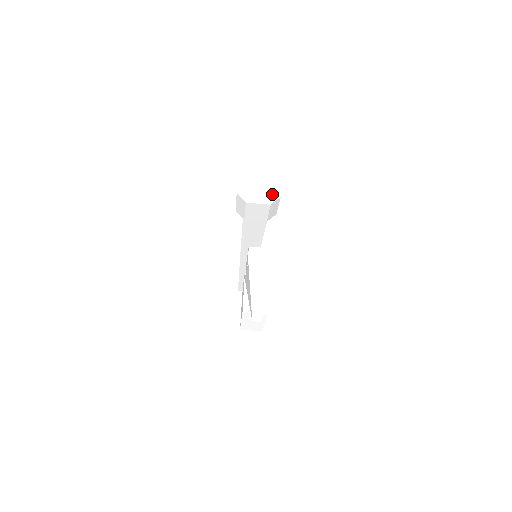
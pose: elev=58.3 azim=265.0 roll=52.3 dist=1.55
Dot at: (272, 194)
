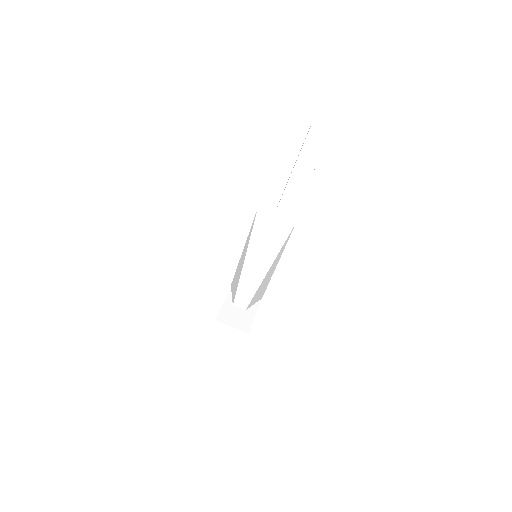
Dot at: (330, 74)
